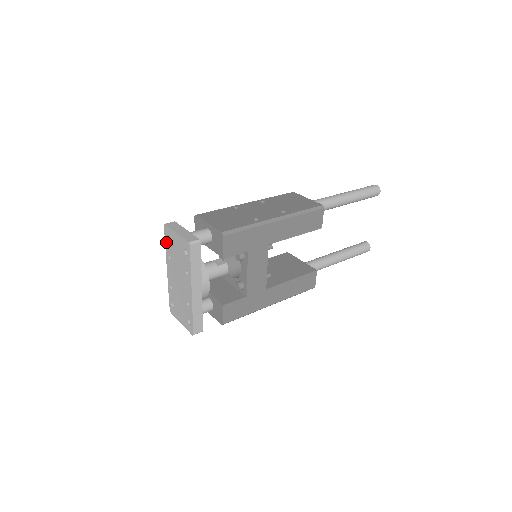
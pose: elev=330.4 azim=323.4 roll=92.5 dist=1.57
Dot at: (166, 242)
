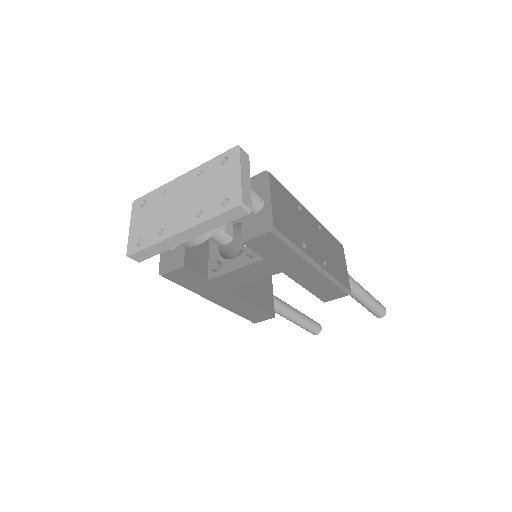
Dot at: (217, 159)
